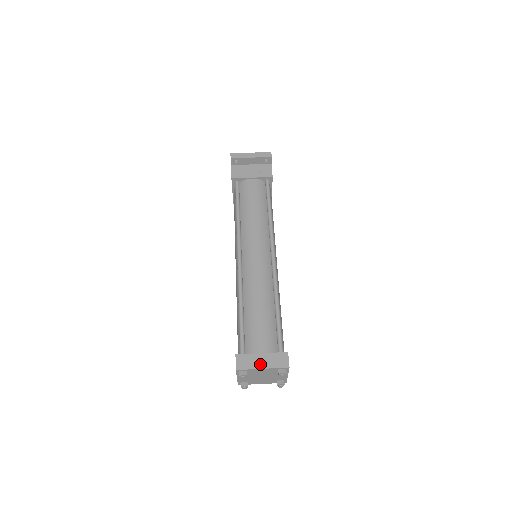
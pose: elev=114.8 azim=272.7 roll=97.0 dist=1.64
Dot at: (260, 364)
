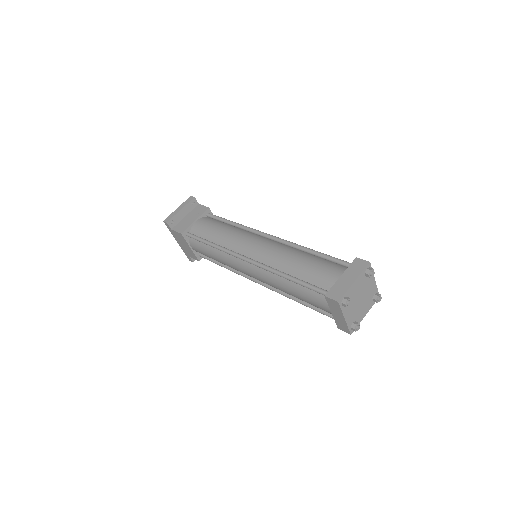
Dot at: (349, 281)
